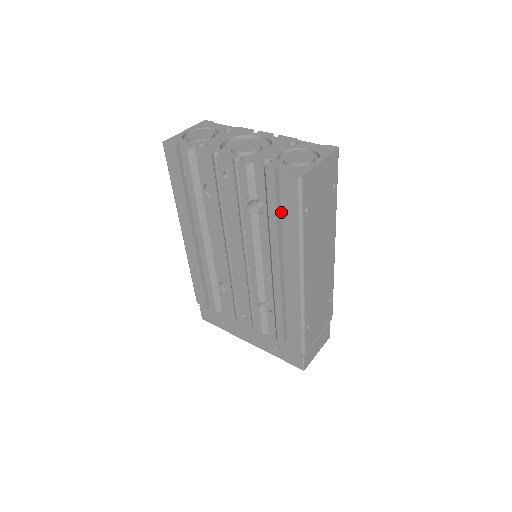
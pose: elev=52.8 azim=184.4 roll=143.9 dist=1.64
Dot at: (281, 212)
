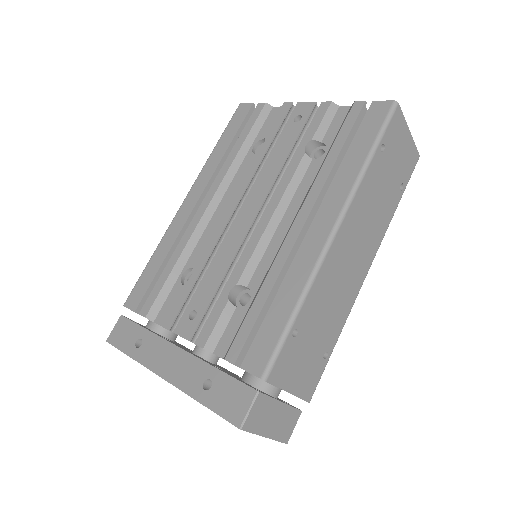
Dot at: occluded
